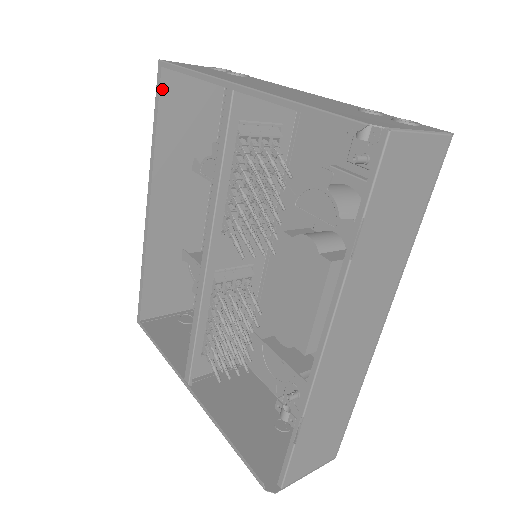
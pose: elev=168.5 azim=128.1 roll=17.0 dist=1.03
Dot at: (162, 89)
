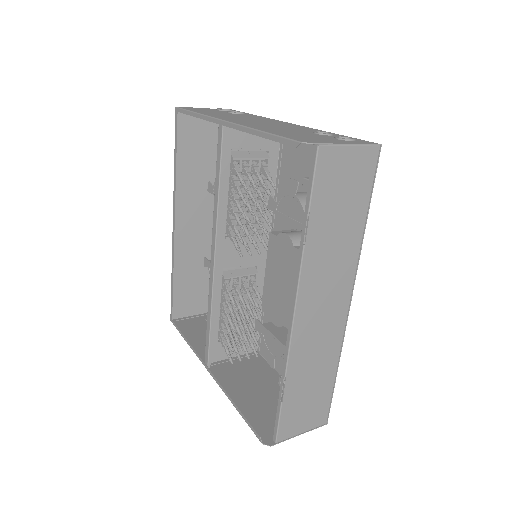
Dot at: (180, 129)
